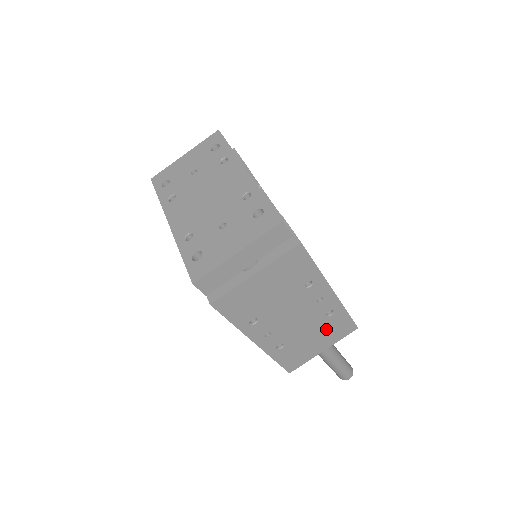
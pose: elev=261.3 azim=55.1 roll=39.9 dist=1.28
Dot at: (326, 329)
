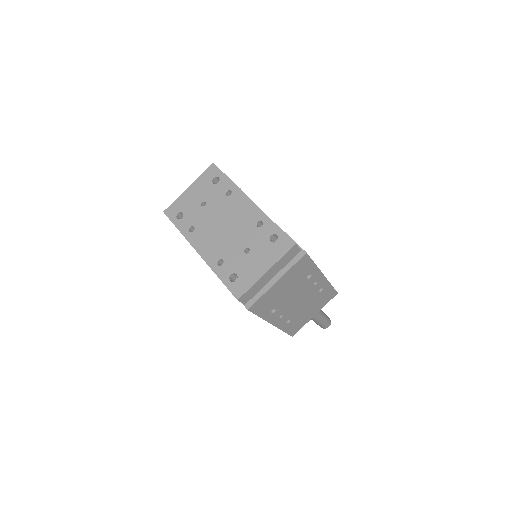
Dot at: (318, 301)
